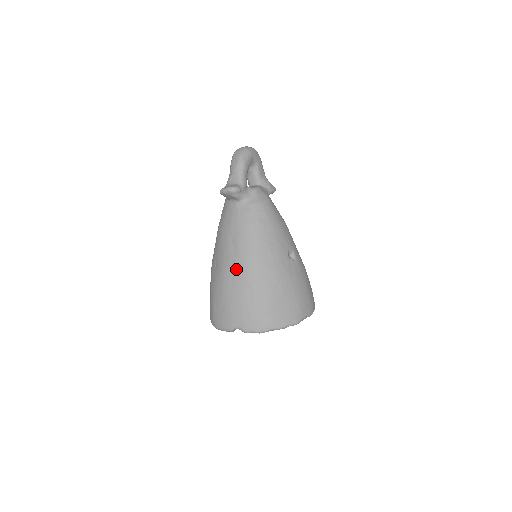
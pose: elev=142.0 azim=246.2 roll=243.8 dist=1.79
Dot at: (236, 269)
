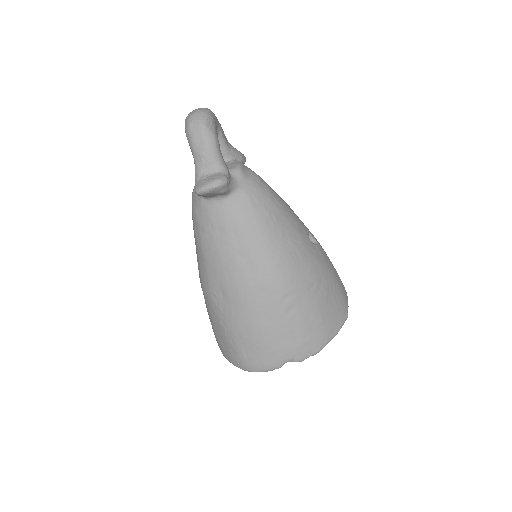
Dot at: (263, 291)
